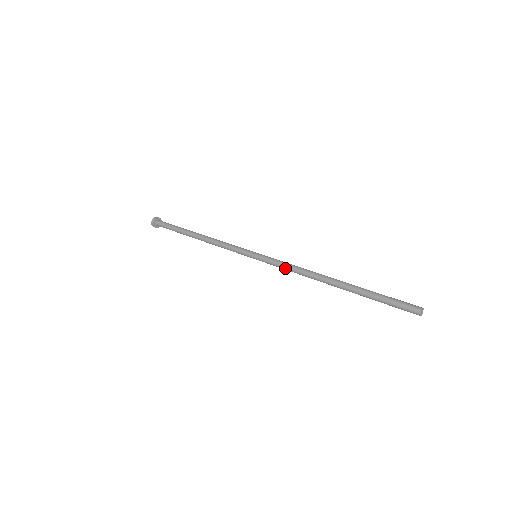
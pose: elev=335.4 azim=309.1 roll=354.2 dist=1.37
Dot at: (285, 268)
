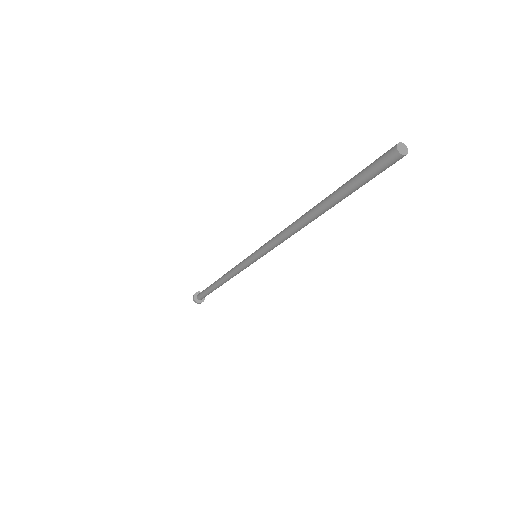
Dot at: (274, 237)
